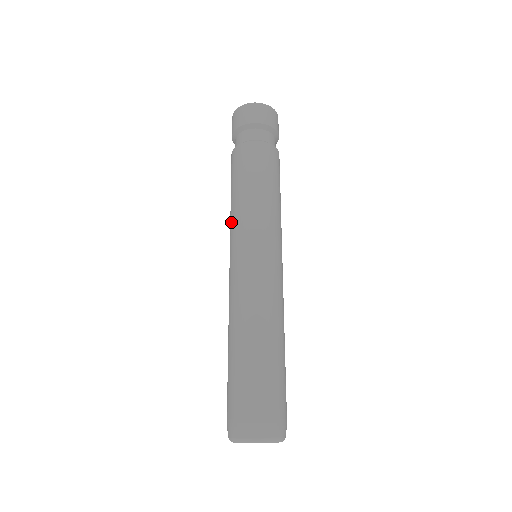
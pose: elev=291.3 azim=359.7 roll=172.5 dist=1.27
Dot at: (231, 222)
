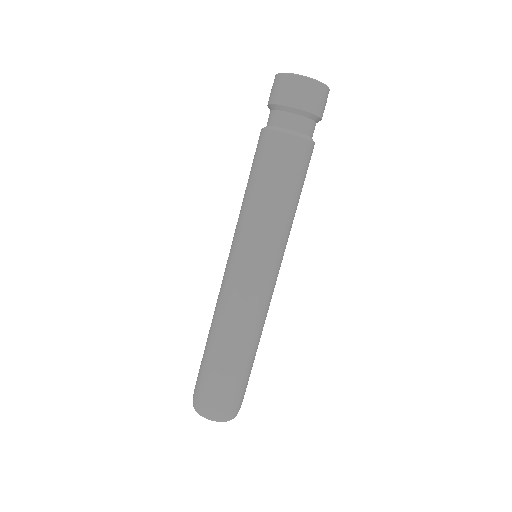
Dot at: (250, 223)
